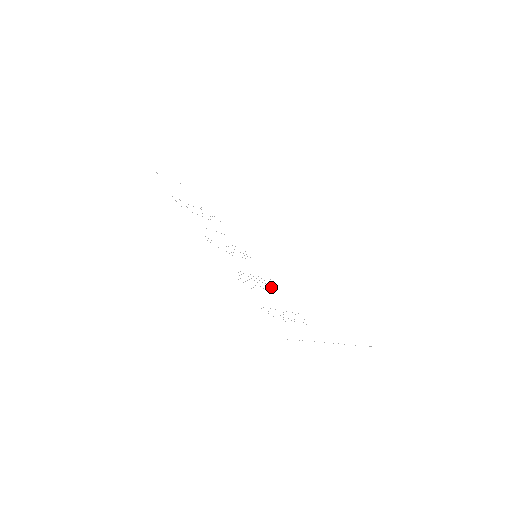
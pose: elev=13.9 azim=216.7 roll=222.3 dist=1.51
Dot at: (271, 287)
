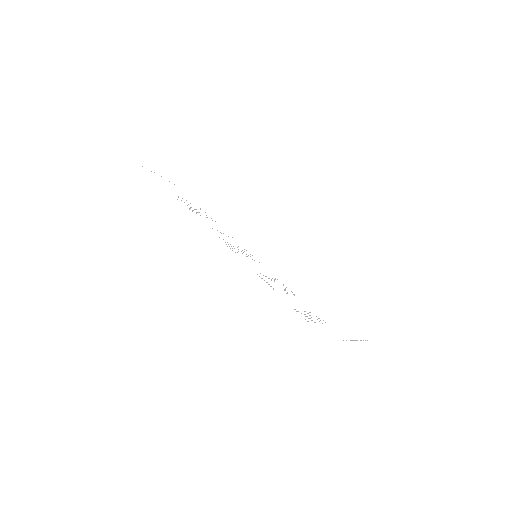
Dot at: (285, 288)
